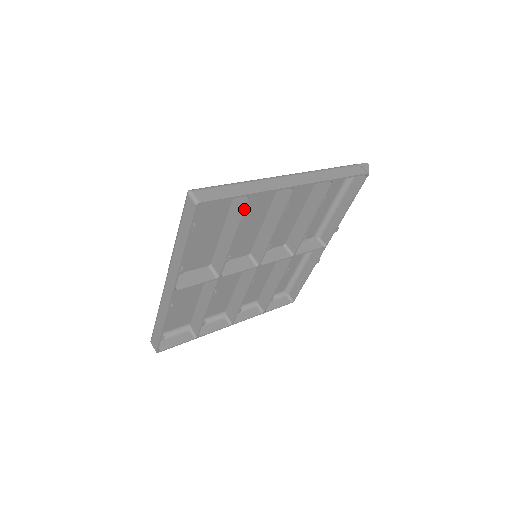
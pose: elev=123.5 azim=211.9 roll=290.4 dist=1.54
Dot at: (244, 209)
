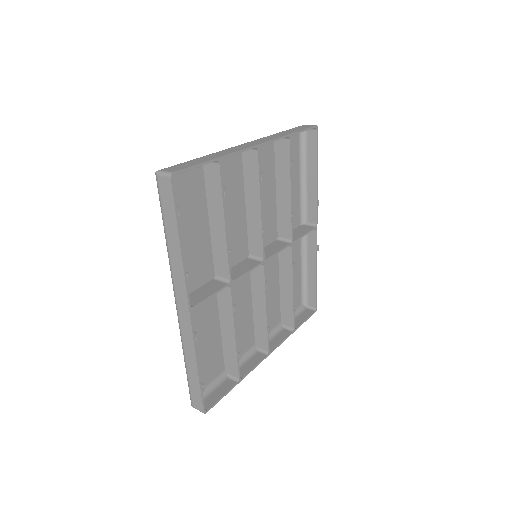
Dot at: (220, 179)
